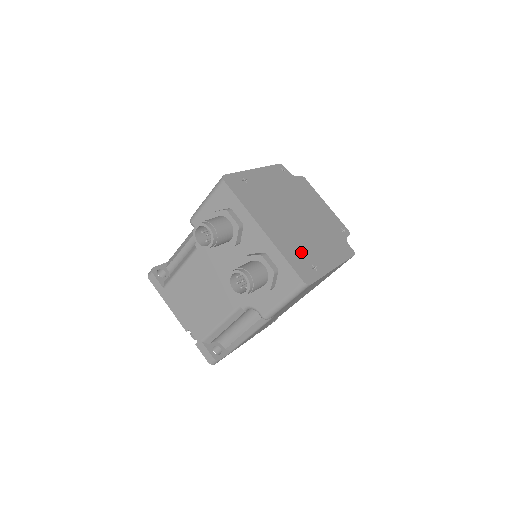
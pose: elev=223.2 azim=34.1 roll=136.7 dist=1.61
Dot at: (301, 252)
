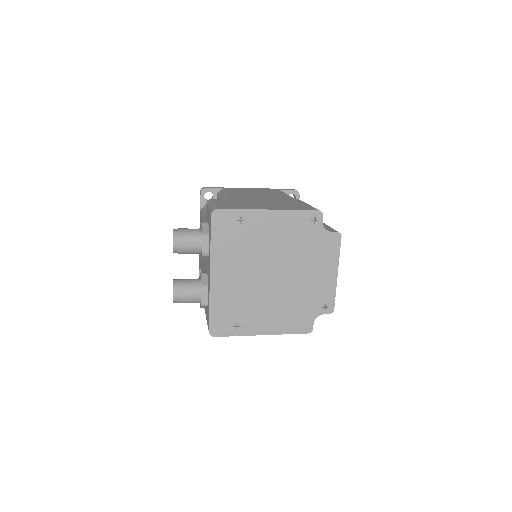
Dot at: (236, 308)
